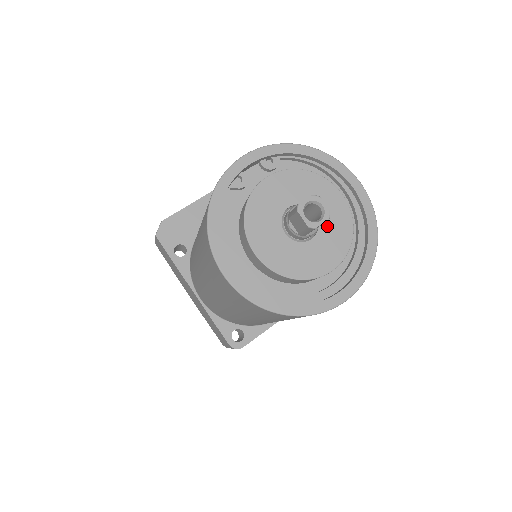
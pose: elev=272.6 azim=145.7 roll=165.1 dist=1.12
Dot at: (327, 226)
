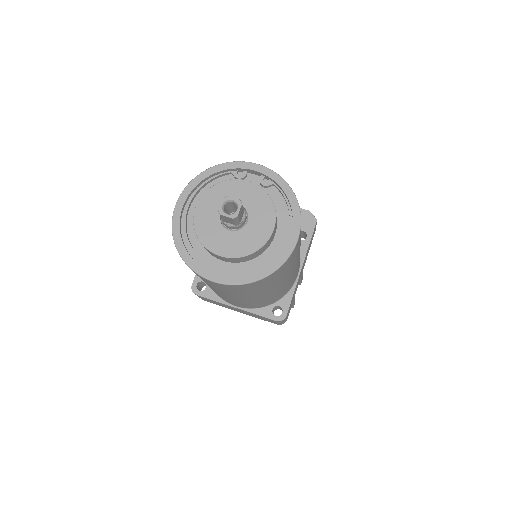
Dot at: (245, 234)
